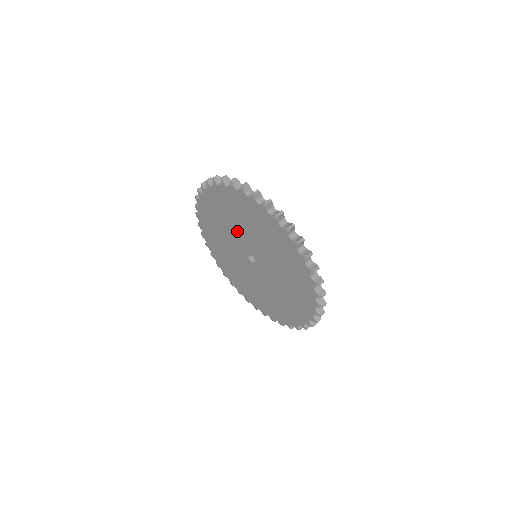
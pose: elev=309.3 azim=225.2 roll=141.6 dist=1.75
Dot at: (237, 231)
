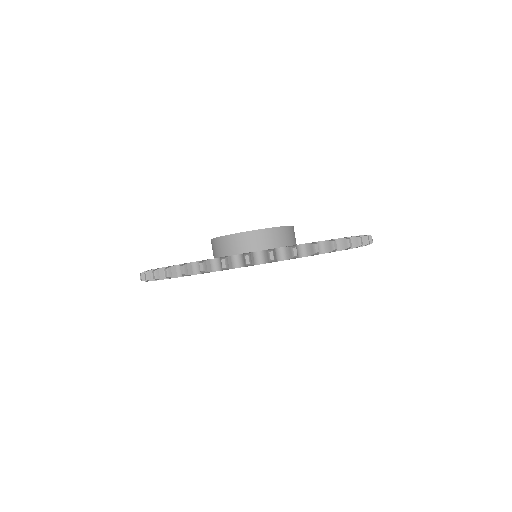
Dot at: occluded
